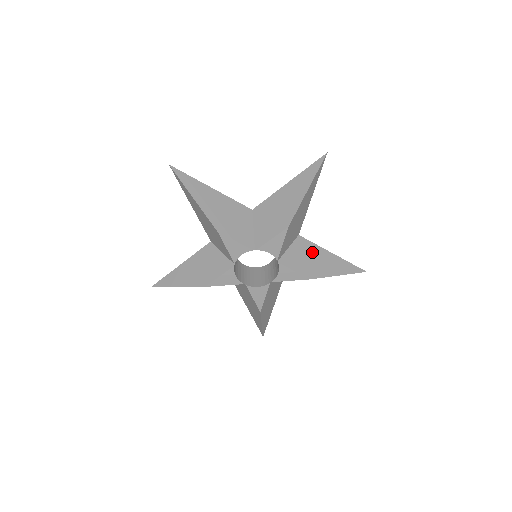
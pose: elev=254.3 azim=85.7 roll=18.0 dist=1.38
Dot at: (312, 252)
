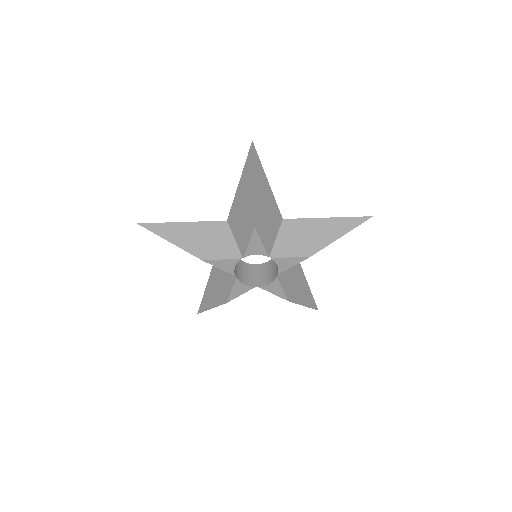
Dot at: (303, 229)
